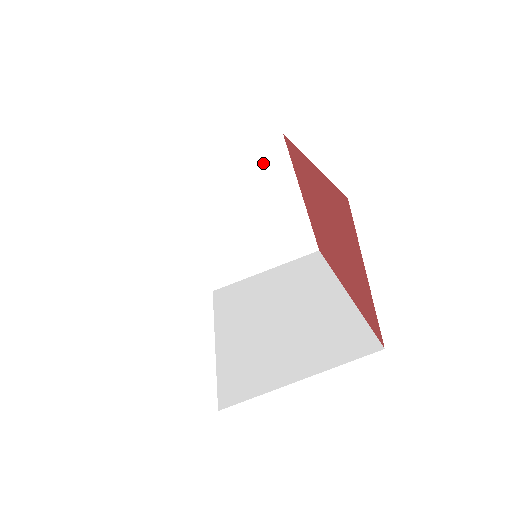
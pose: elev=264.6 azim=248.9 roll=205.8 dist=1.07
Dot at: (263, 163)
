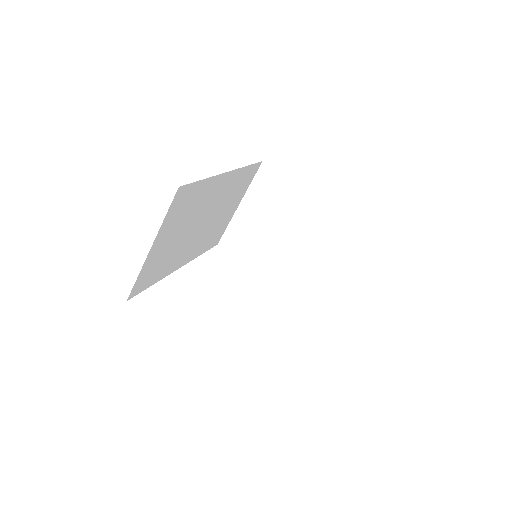
Dot at: (266, 189)
